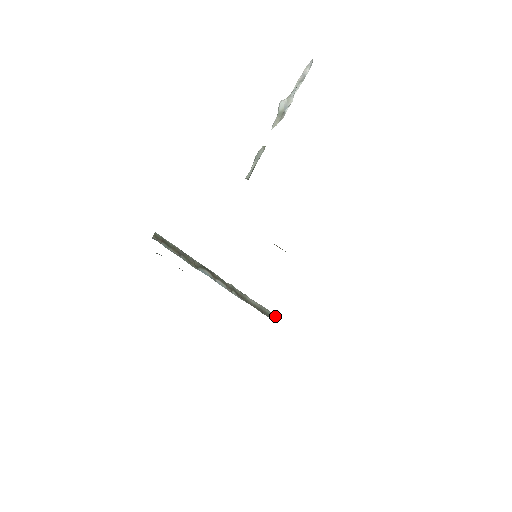
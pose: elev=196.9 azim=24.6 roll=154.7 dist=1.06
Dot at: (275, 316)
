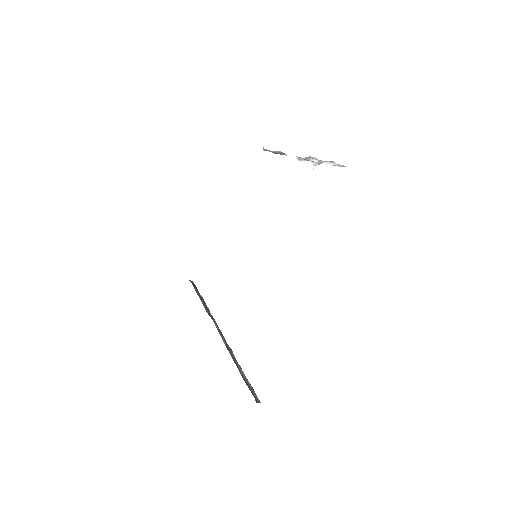
Dot at: (260, 402)
